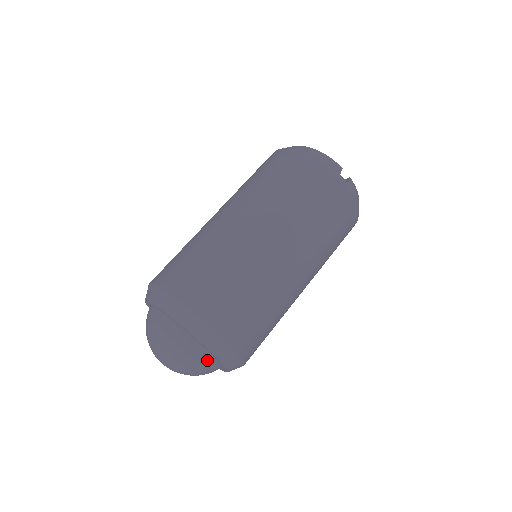
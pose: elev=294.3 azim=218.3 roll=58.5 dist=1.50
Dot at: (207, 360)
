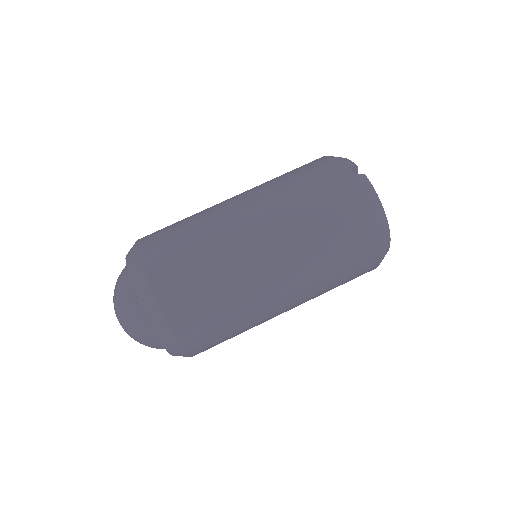
Dot at: (134, 303)
